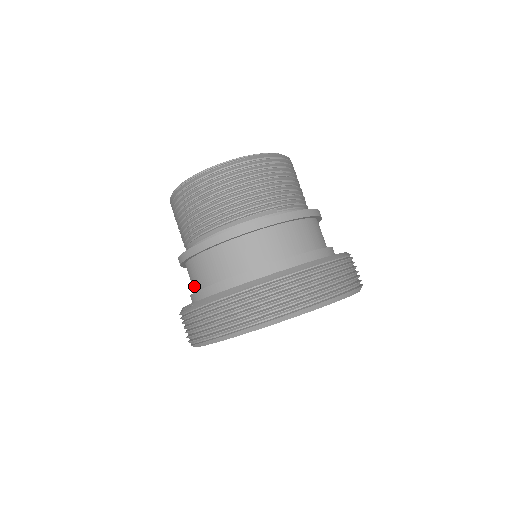
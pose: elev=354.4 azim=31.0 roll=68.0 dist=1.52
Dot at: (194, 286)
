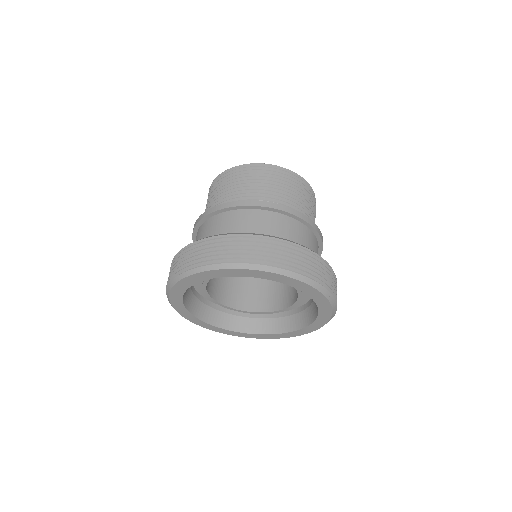
Dot at: occluded
